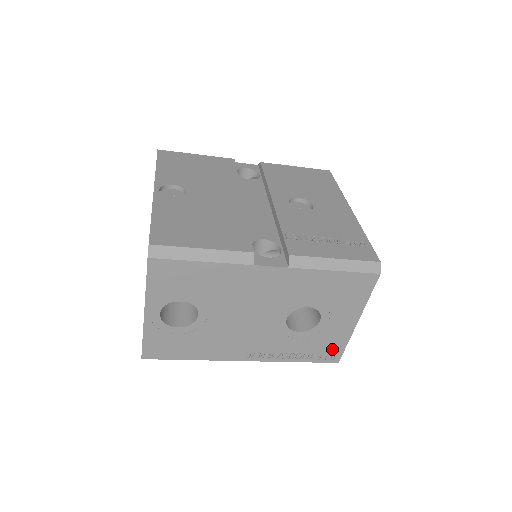
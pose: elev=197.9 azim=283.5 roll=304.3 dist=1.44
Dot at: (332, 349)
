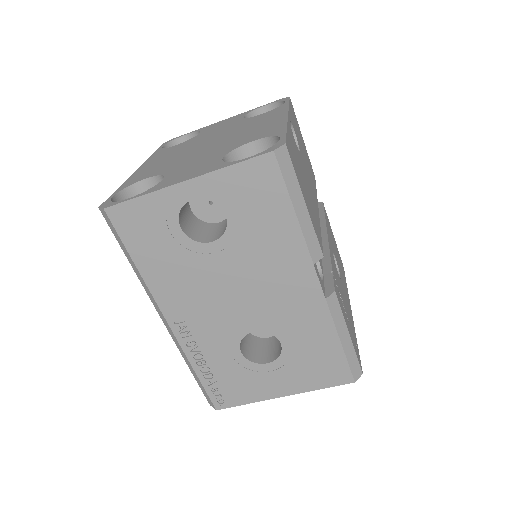
Dot at: (233, 394)
